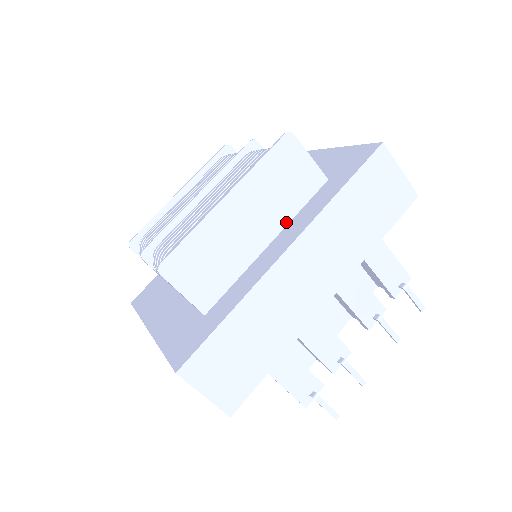
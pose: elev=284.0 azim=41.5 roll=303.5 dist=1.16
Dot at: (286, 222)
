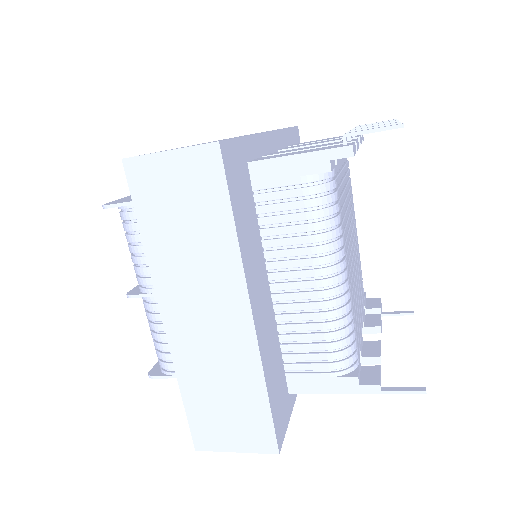
Dot at: occluded
